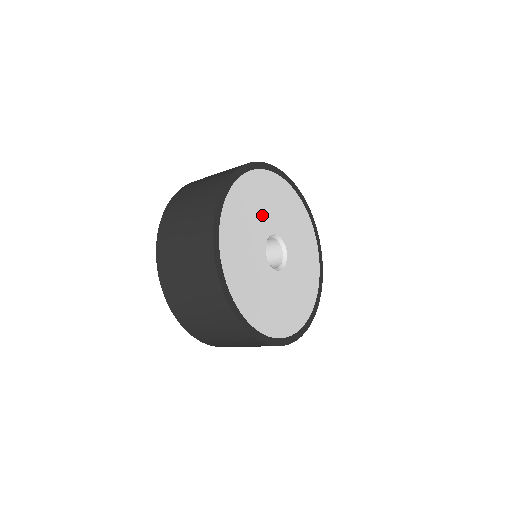
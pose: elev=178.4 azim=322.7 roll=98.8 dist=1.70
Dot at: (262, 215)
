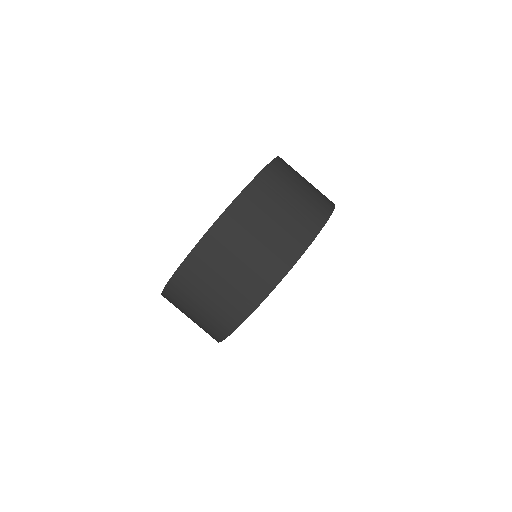
Dot at: occluded
